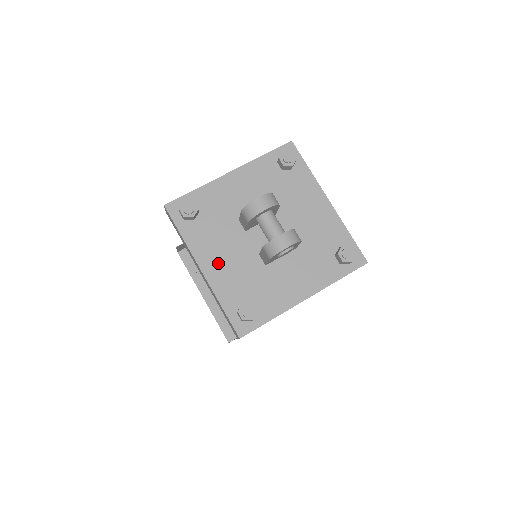
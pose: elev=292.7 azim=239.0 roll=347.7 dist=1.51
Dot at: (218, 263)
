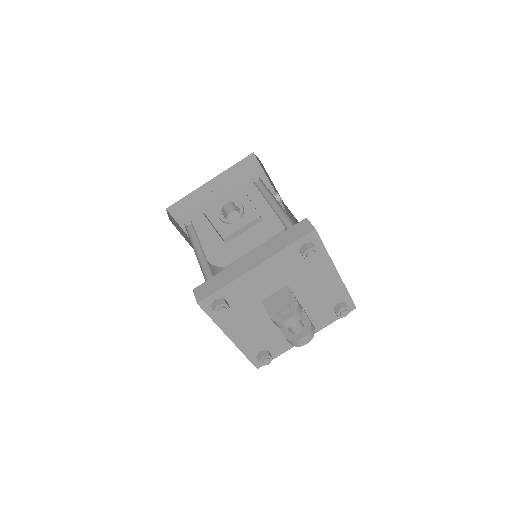
Dot at: (243, 332)
